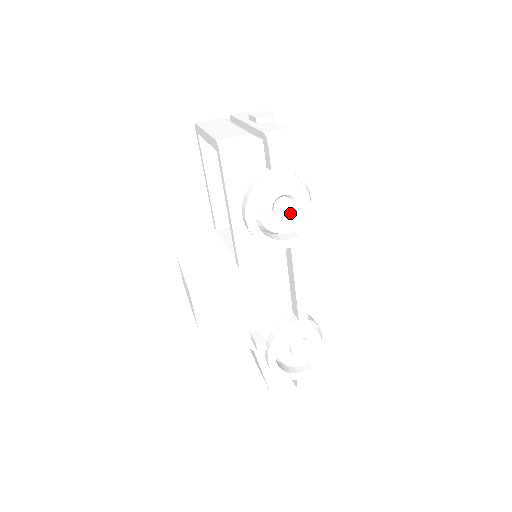
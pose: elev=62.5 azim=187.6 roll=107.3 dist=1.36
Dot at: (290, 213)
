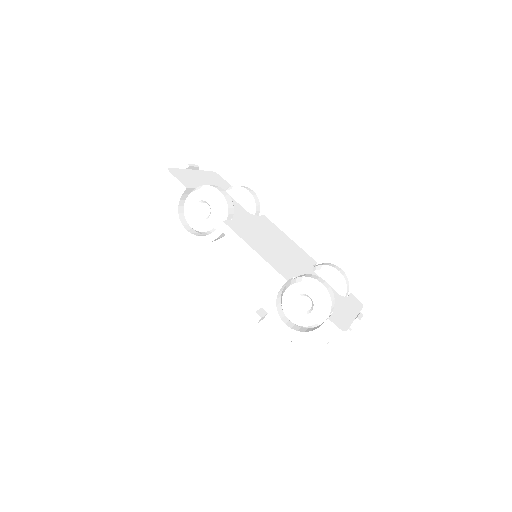
Dot at: (210, 211)
